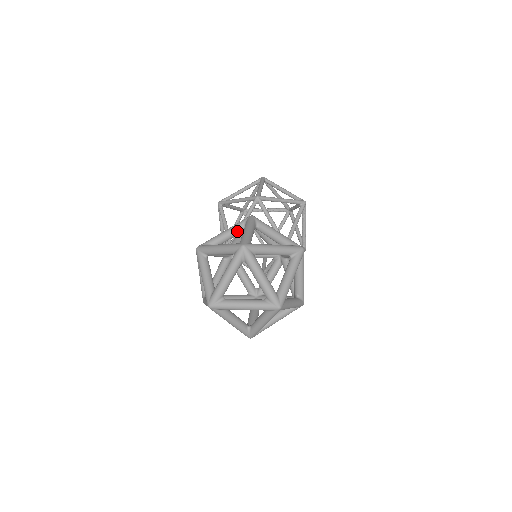
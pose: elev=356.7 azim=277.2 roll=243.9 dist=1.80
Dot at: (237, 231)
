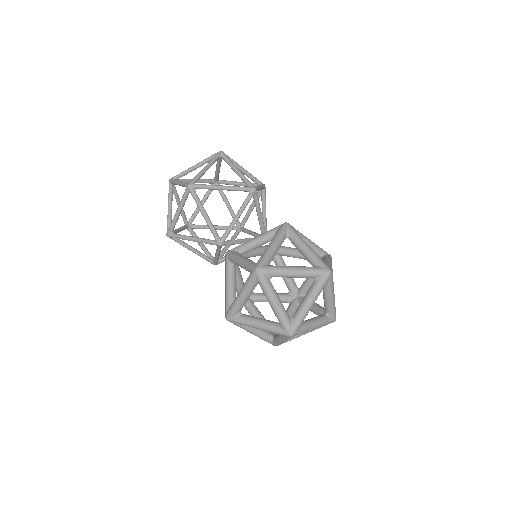
Dot at: occluded
